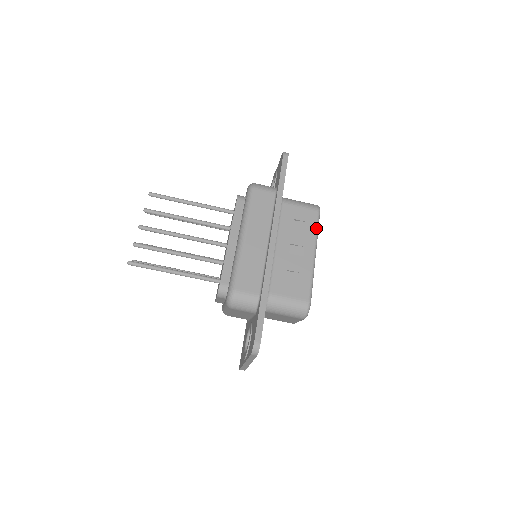
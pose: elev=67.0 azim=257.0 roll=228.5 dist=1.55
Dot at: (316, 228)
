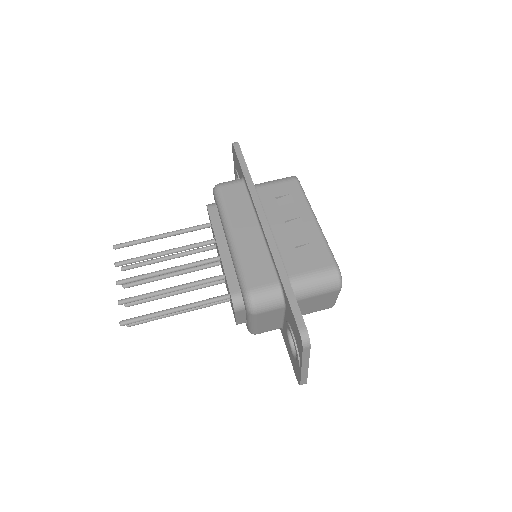
Dot at: (303, 195)
